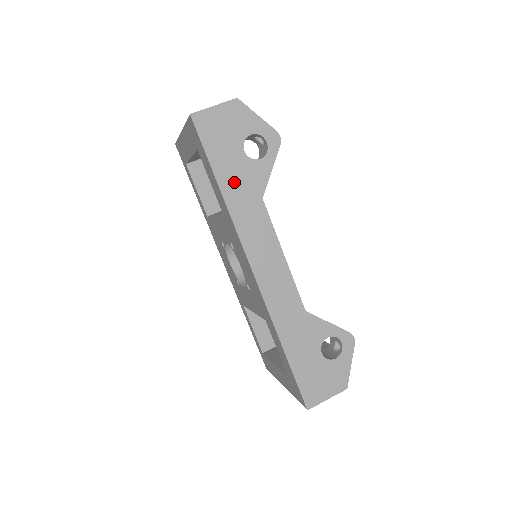
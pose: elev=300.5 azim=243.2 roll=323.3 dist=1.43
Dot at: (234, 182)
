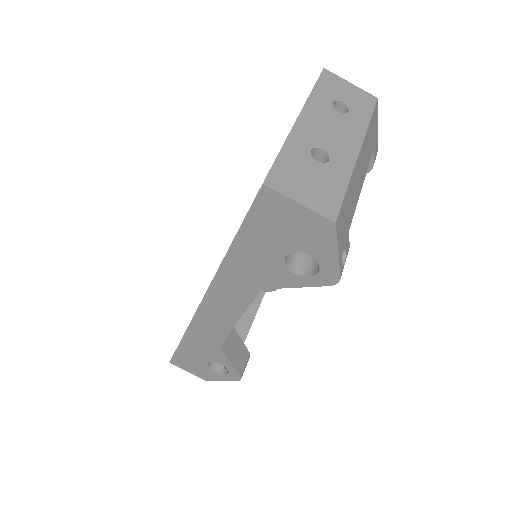
Dot at: (248, 260)
